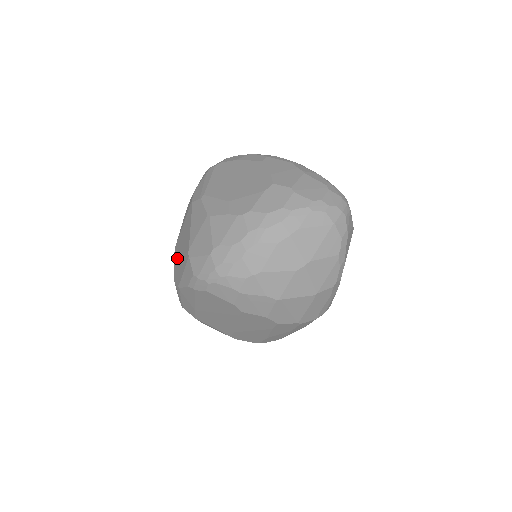
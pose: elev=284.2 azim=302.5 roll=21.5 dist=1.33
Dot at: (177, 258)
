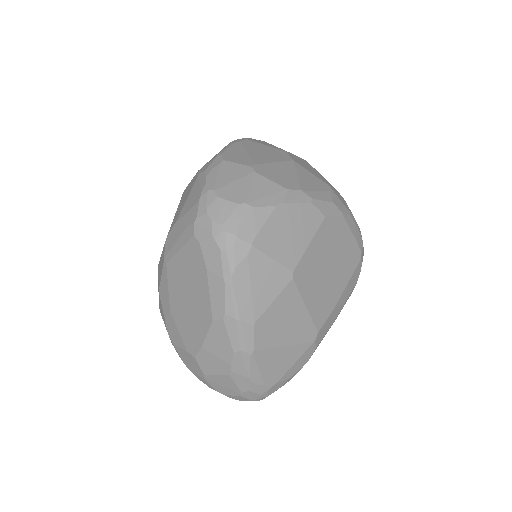
Dot at: occluded
